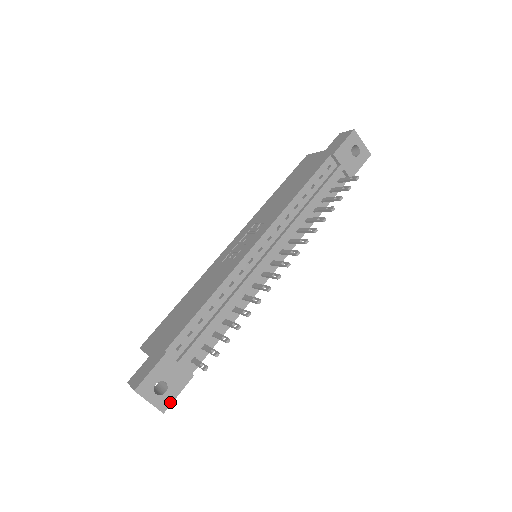
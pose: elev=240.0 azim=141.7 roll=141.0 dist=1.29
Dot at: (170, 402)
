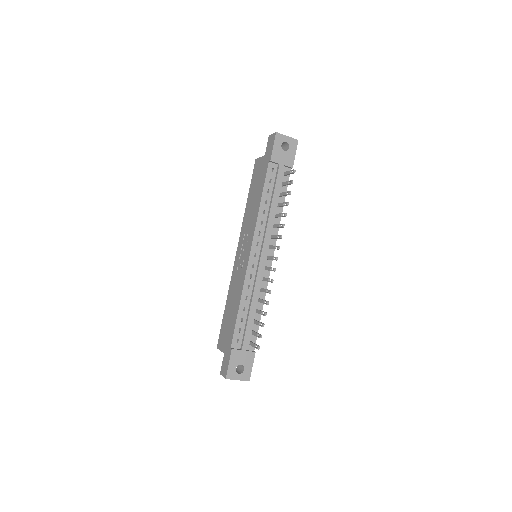
Dot at: (250, 373)
